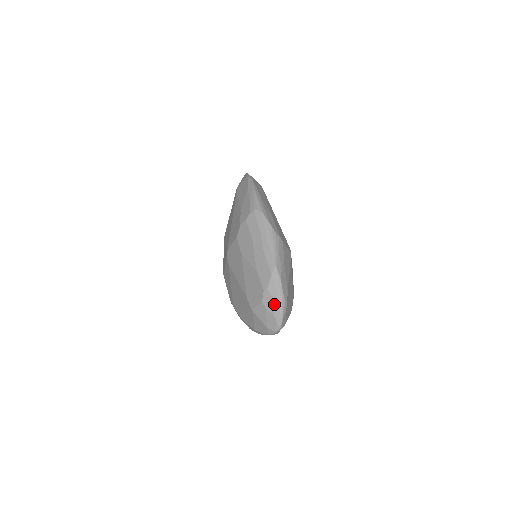
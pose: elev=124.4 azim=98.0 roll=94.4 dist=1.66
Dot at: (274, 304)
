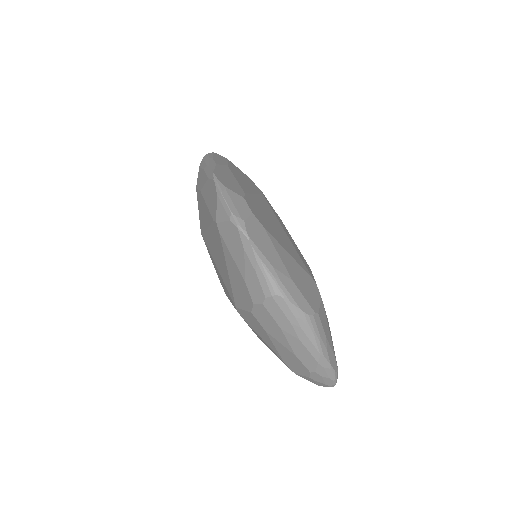
Dot at: (325, 380)
